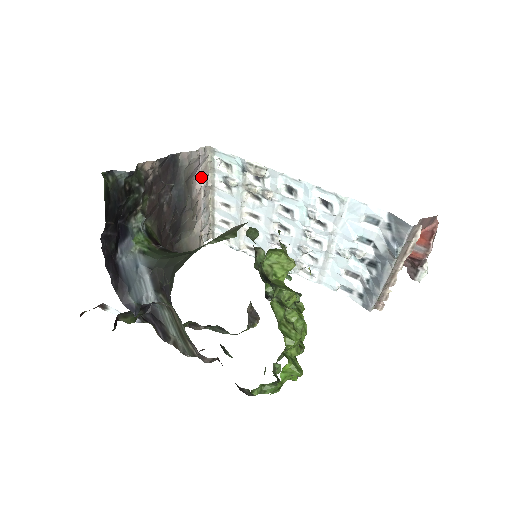
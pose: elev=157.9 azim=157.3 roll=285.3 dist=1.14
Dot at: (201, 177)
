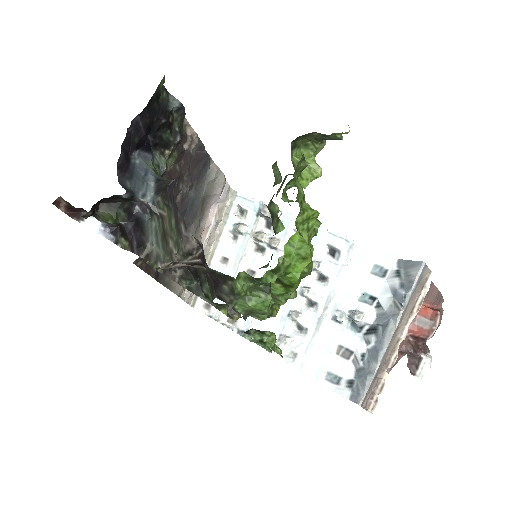
Dot at: (214, 215)
